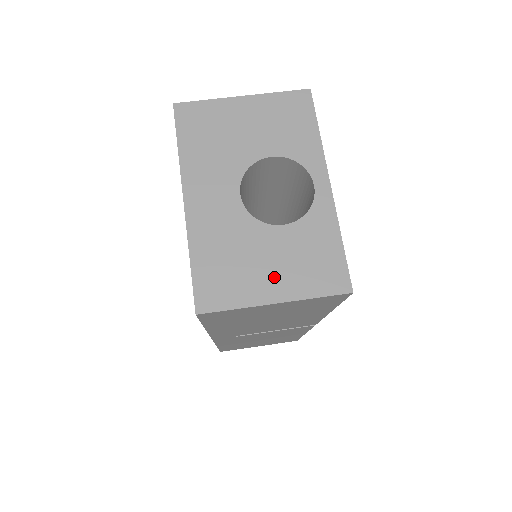
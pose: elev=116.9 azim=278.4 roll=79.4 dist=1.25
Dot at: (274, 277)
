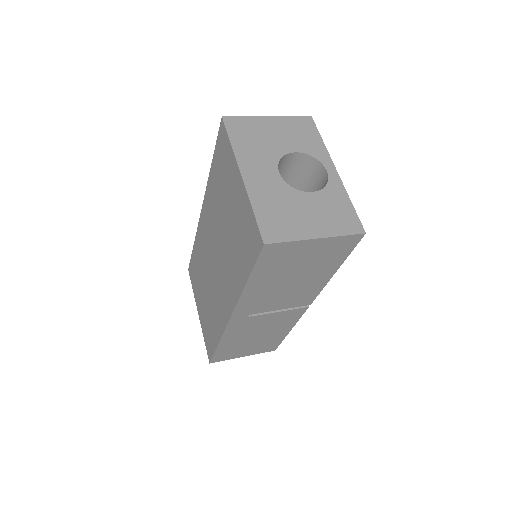
Dot at: (313, 223)
